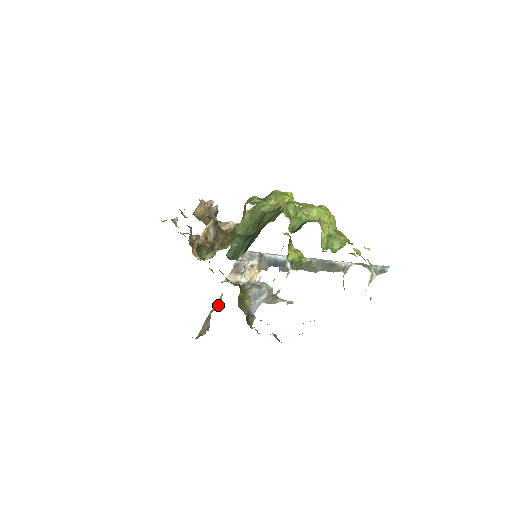
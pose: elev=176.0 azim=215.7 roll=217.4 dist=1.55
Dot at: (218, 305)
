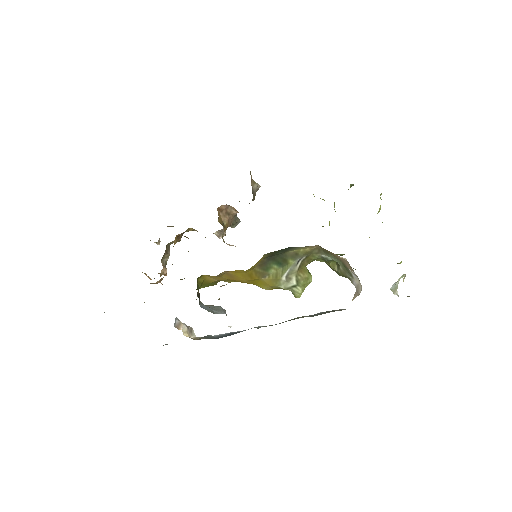
Dot at: occluded
